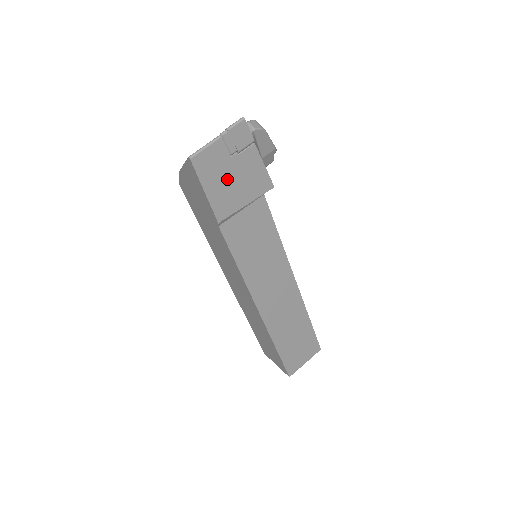
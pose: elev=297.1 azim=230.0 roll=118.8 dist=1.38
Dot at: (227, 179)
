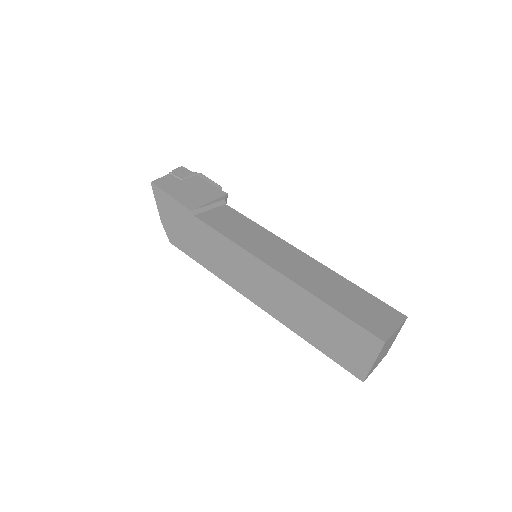
Dot at: (185, 190)
